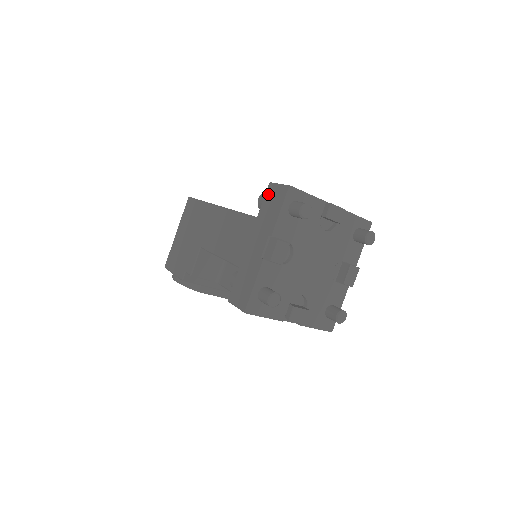
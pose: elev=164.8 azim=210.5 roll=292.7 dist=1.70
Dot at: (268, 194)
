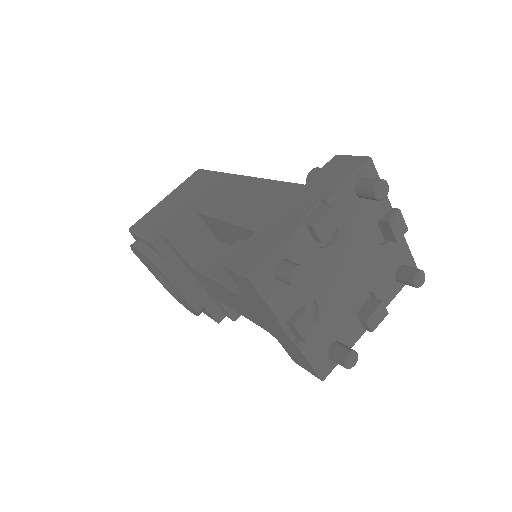
Dot at: (331, 163)
